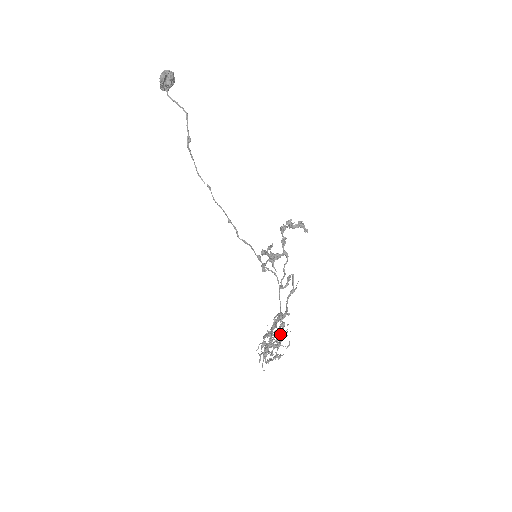
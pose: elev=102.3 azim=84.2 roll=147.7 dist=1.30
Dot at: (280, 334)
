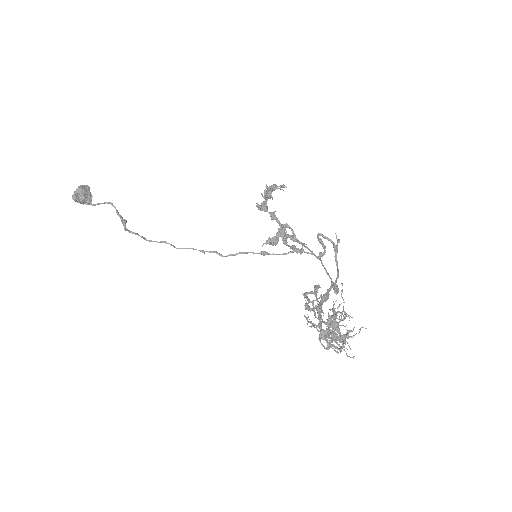
Dot at: (333, 310)
